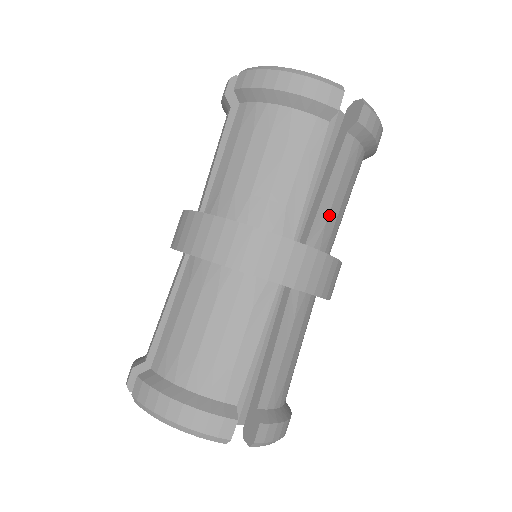
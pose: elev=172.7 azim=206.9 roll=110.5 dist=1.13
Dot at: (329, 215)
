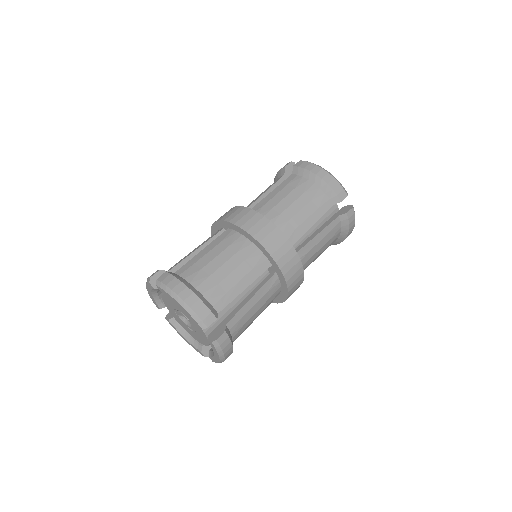
Dot at: (311, 250)
